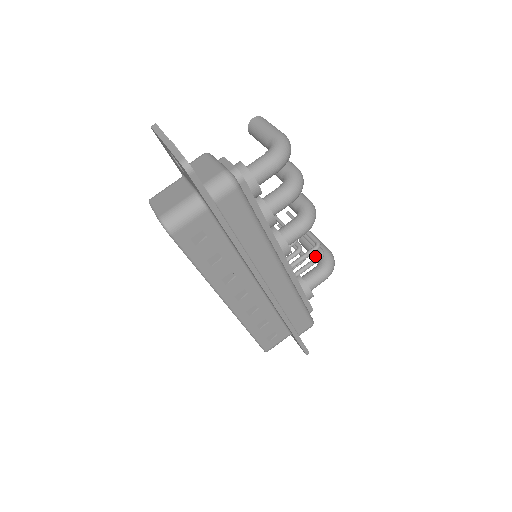
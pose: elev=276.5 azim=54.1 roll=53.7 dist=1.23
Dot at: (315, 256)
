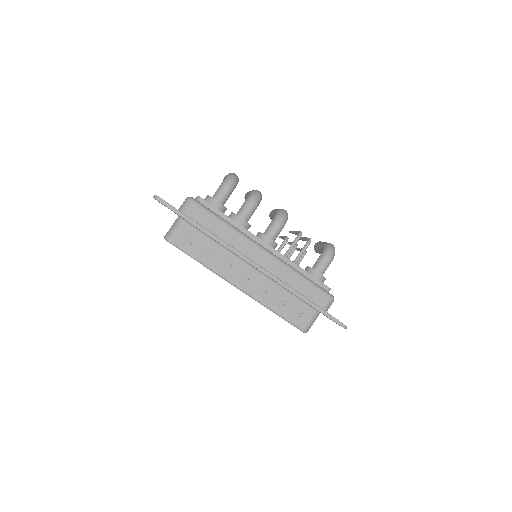
Dot at: (321, 252)
